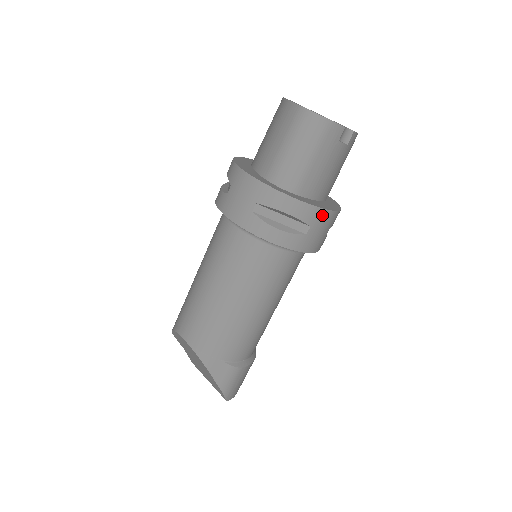
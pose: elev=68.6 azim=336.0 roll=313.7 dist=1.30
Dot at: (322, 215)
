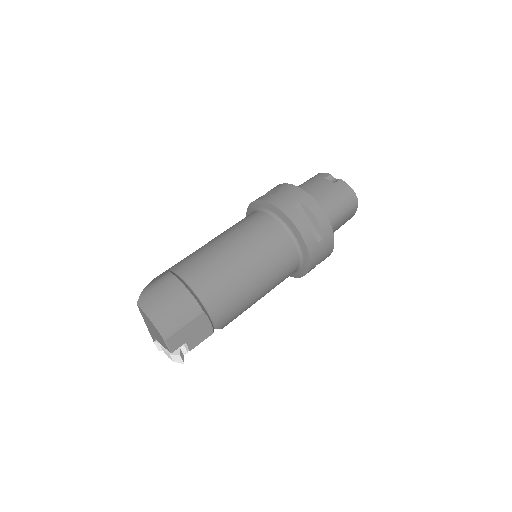
Dot at: (290, 187)
